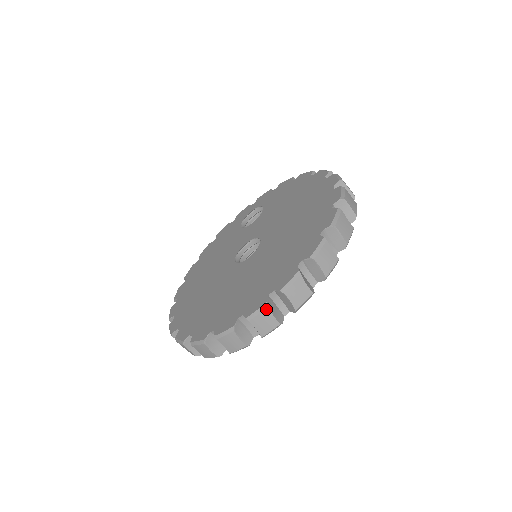
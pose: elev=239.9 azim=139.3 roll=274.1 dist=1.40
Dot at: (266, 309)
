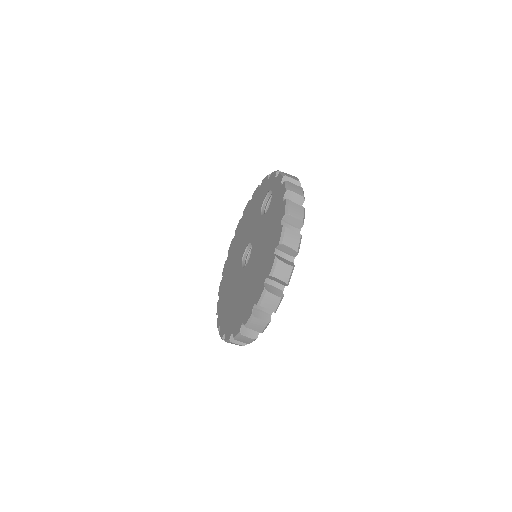
Dot at: occluded
